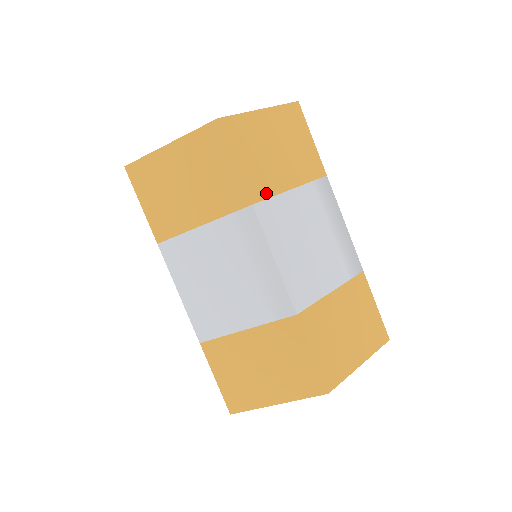
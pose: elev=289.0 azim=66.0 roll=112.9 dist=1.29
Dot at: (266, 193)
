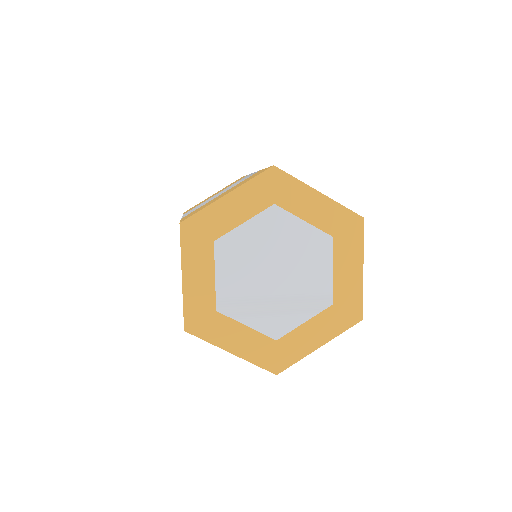
Dot at: occluded
